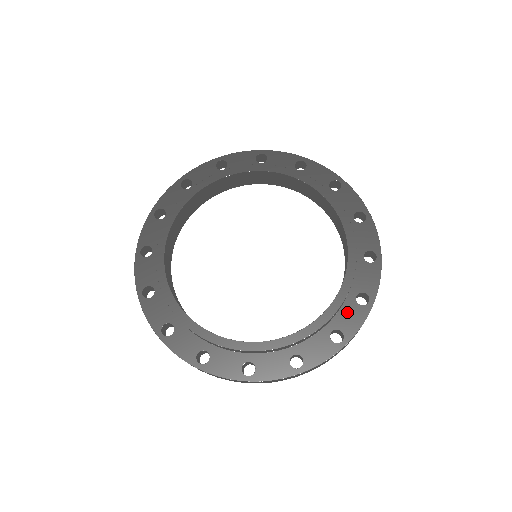
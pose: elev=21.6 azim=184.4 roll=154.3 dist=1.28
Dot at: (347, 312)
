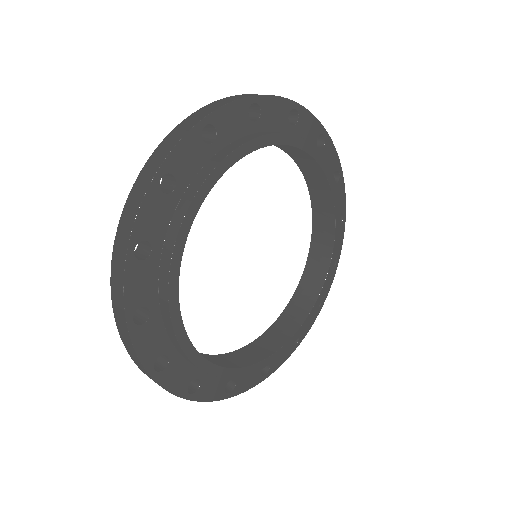
Dot at: occluded
